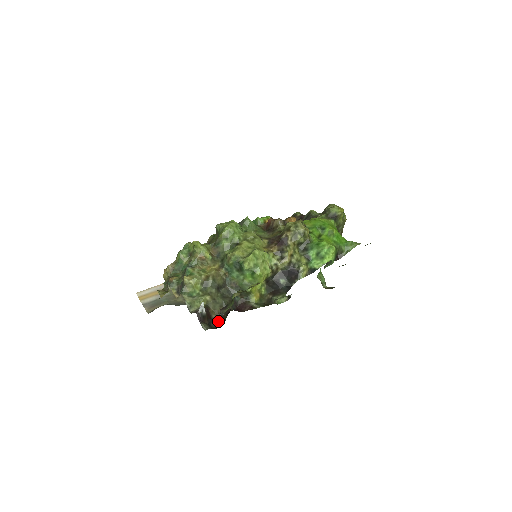
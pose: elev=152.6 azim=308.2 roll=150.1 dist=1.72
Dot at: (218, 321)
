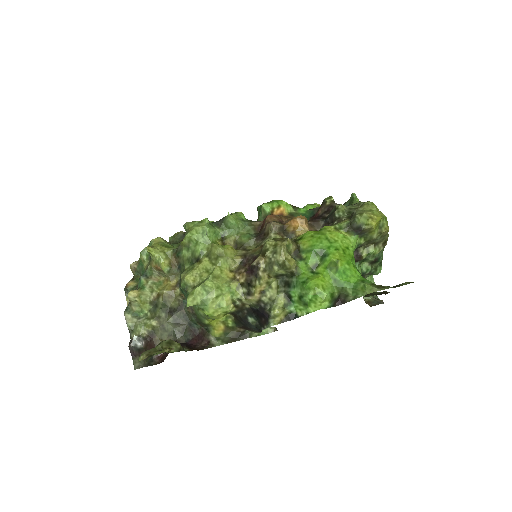
Dot at: (164, 353)
